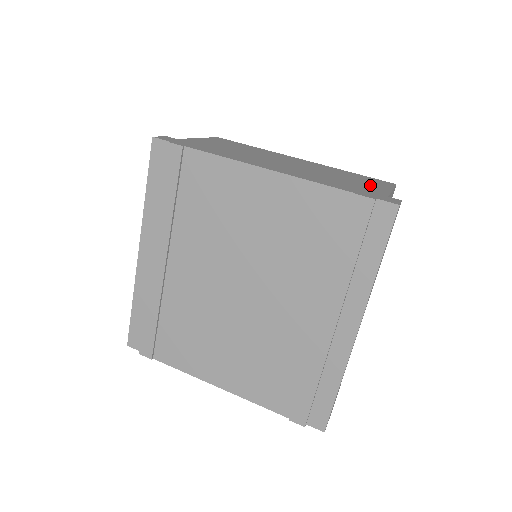
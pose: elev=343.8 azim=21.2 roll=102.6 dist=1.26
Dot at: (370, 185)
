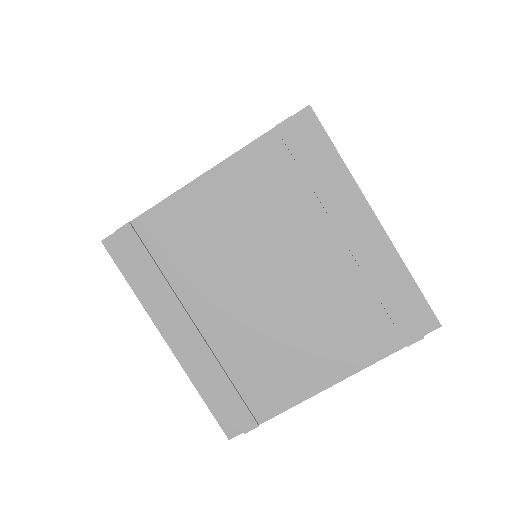
Dot at: occluded
